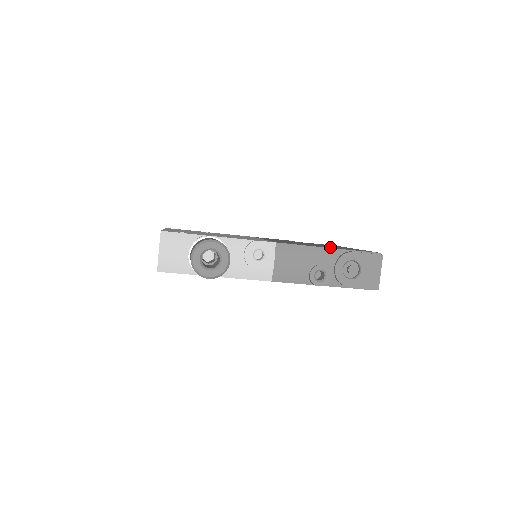
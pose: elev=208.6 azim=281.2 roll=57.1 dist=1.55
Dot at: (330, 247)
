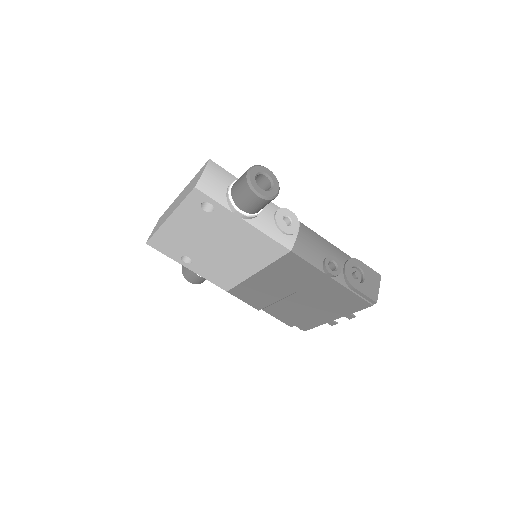
Dot at: occluded
